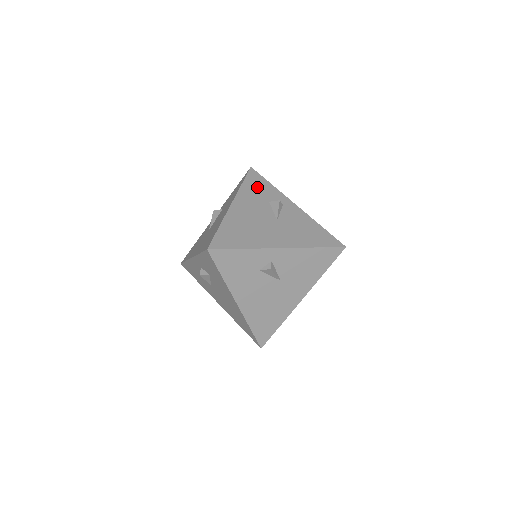
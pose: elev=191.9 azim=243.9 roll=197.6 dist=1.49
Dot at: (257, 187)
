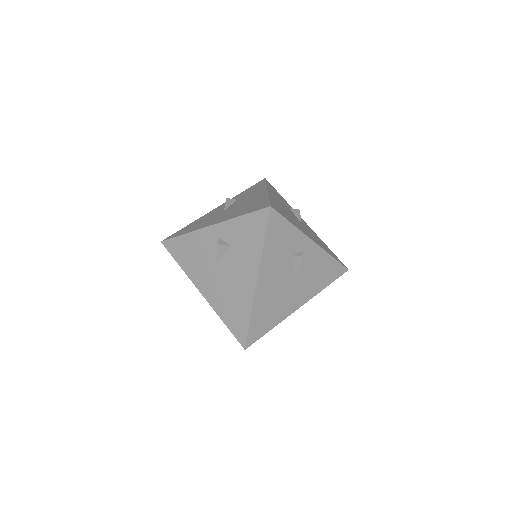
Dot at: (277, 193)
